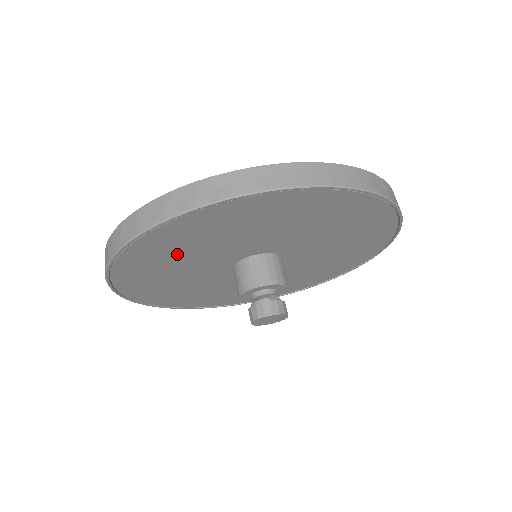
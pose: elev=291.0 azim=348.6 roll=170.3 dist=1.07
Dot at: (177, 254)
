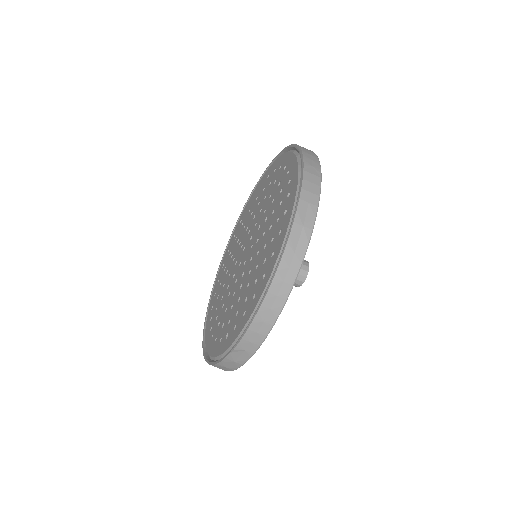
Dot at: occluded
